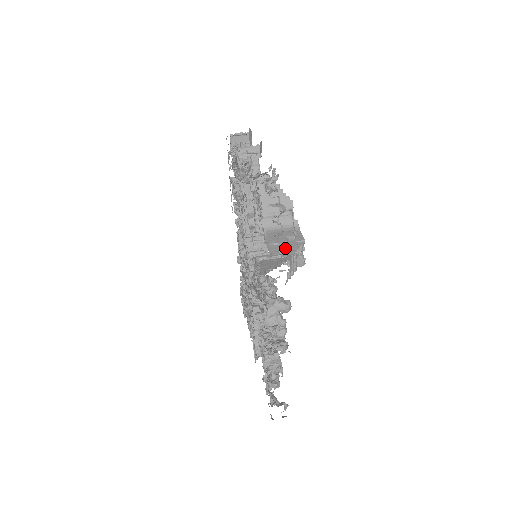
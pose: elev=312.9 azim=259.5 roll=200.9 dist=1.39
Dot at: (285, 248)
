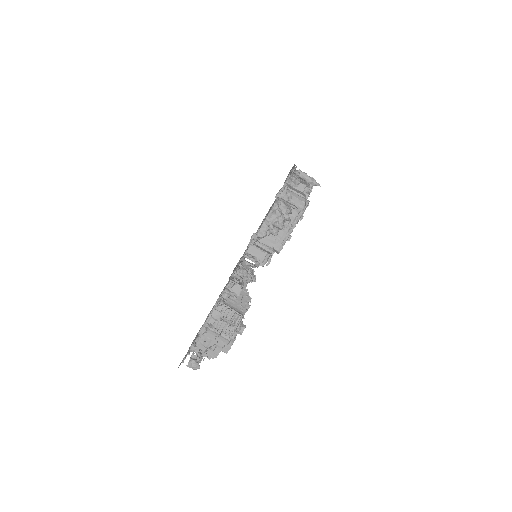
Dot at: (209, 351)
